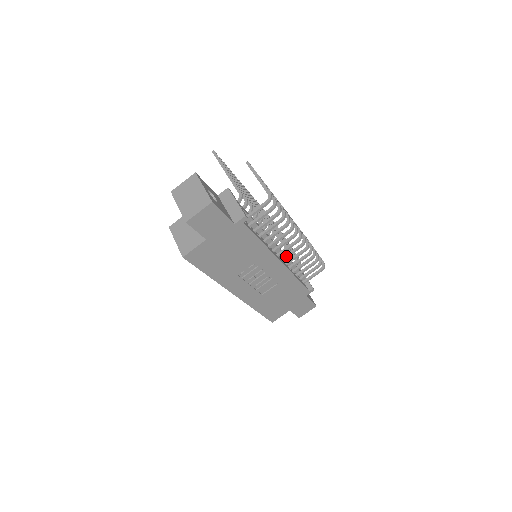
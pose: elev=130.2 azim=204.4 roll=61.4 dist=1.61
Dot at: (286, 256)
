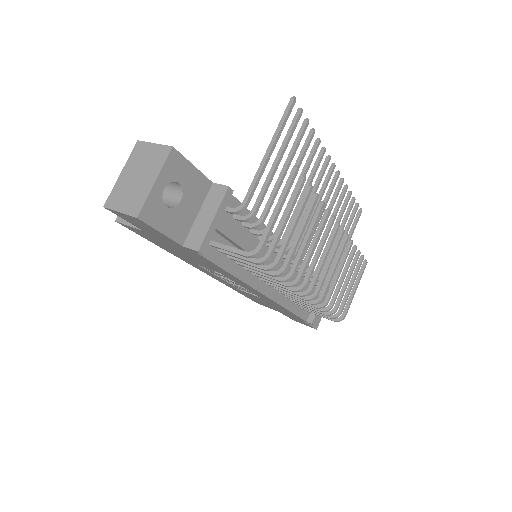
Dot at: (281, 290)
